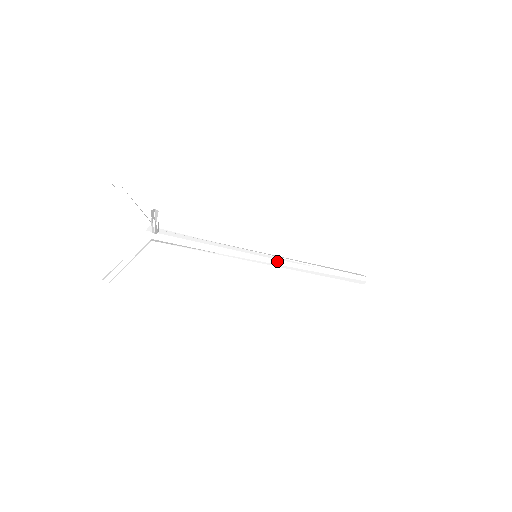
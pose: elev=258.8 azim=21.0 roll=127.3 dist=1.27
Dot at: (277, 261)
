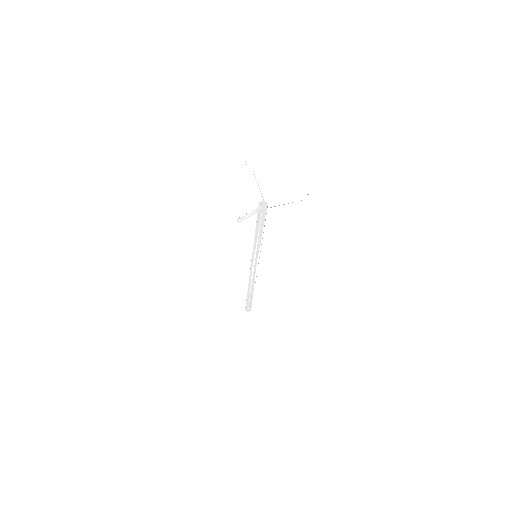
Dot at: occluded
